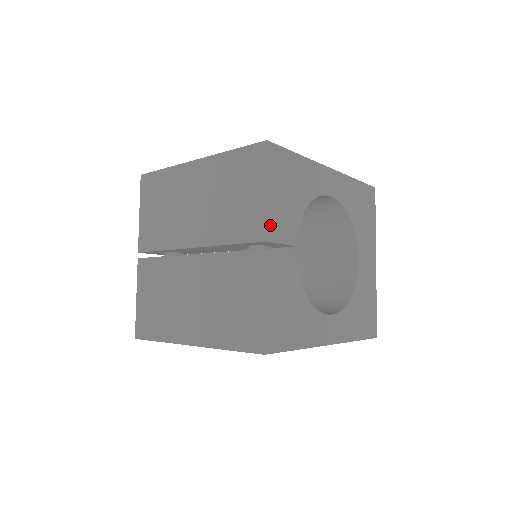
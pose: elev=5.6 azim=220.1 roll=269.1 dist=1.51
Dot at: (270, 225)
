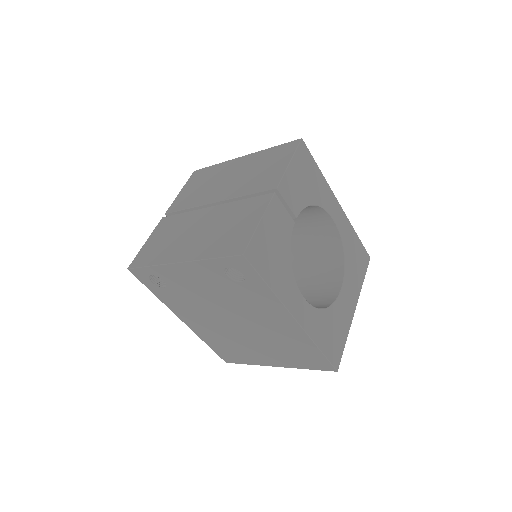
Dot at: (284, 183)
